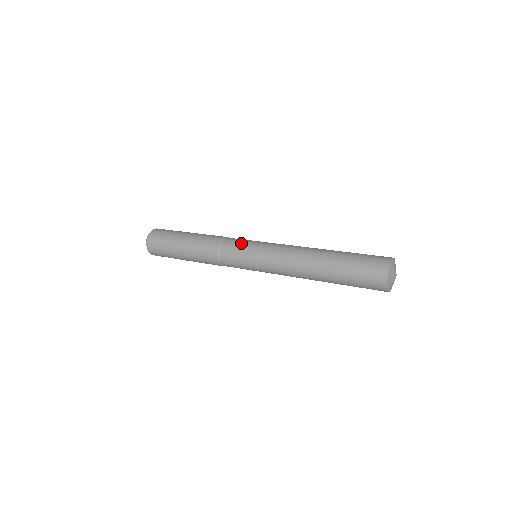
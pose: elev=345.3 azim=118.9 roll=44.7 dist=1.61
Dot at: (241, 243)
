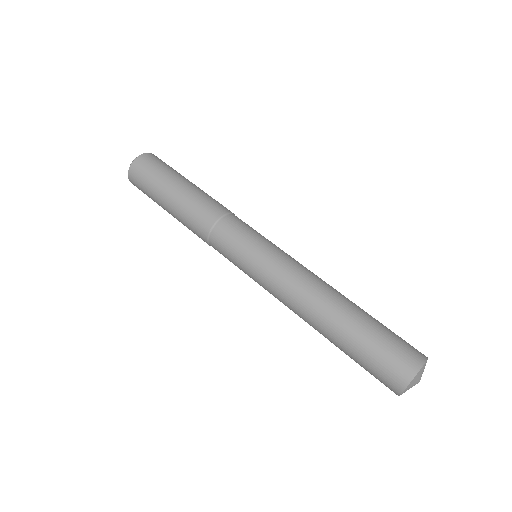
Dot at: (237, 240)
